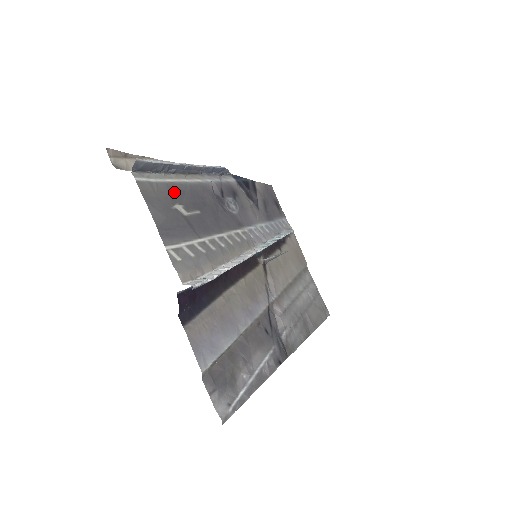
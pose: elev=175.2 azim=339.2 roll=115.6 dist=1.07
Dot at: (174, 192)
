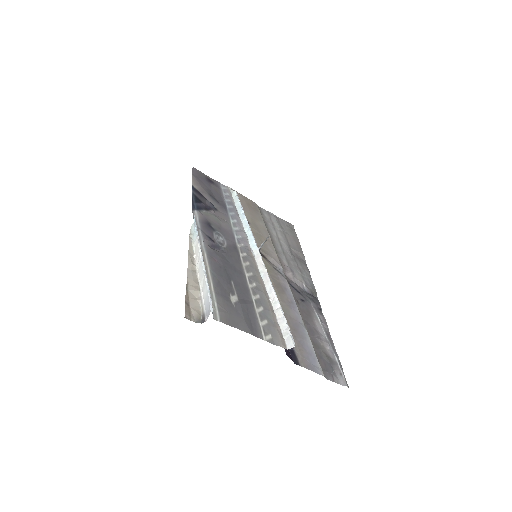
Dot at: (221, 292)
